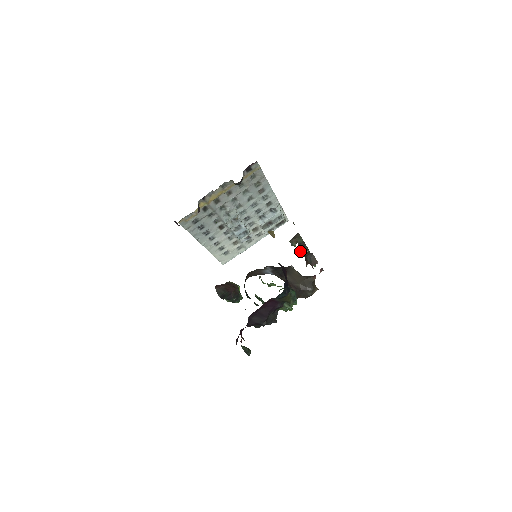
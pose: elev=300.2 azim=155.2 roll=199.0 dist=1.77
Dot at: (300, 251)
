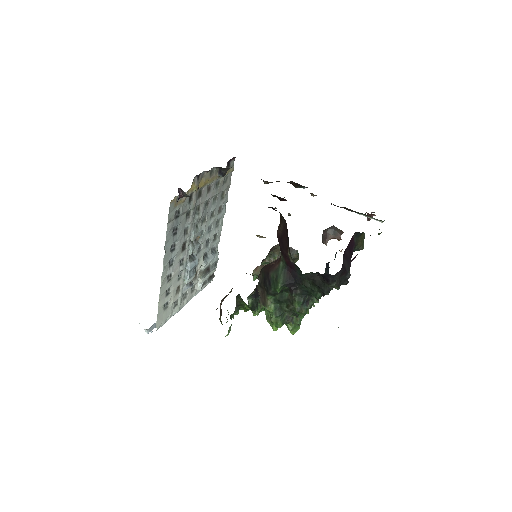
Dot at: occluded
